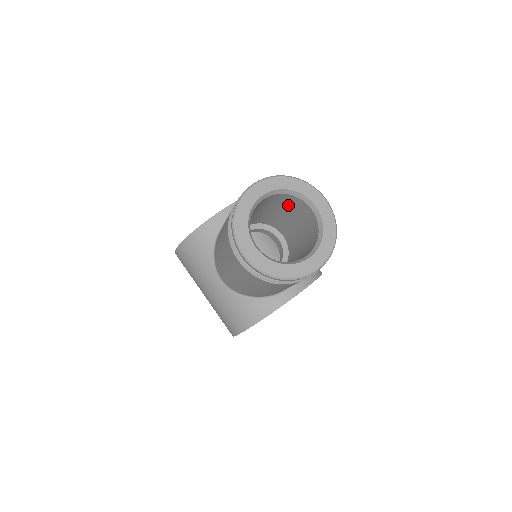
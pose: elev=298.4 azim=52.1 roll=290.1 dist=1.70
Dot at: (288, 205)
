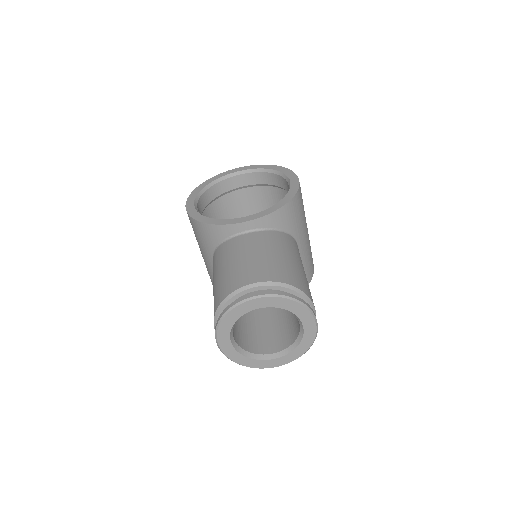
Dot at: occluded
